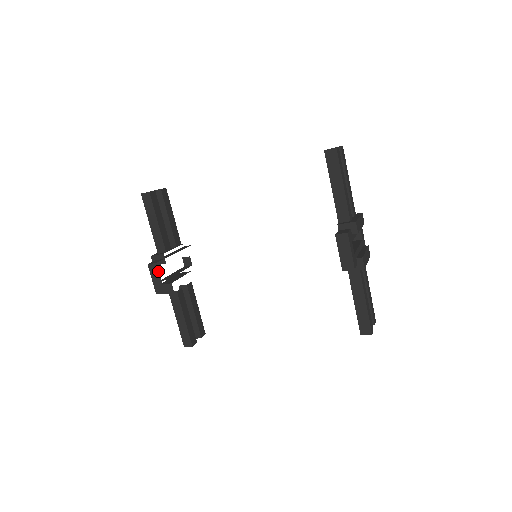
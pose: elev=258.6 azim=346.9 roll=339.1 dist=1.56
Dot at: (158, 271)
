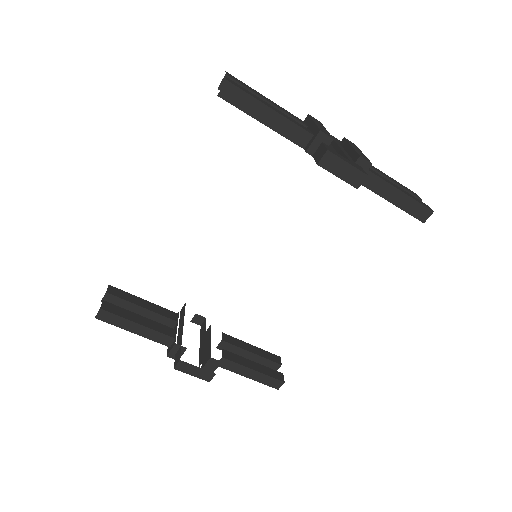
Dot at: (189, 364)
